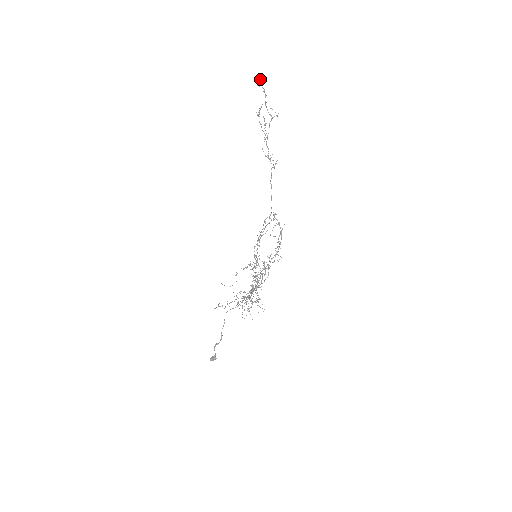
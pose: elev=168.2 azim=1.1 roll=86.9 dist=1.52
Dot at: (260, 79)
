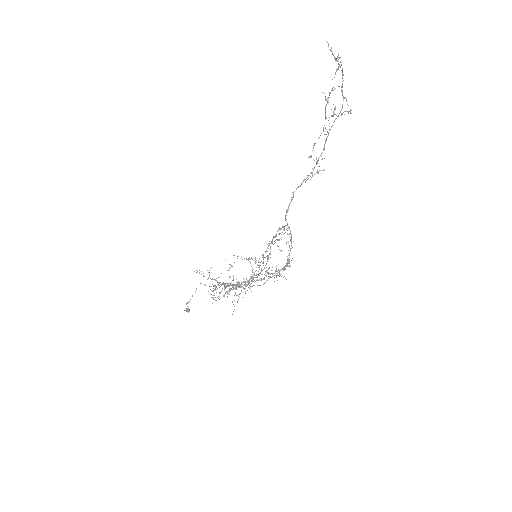
Dot at: (331, 50)
